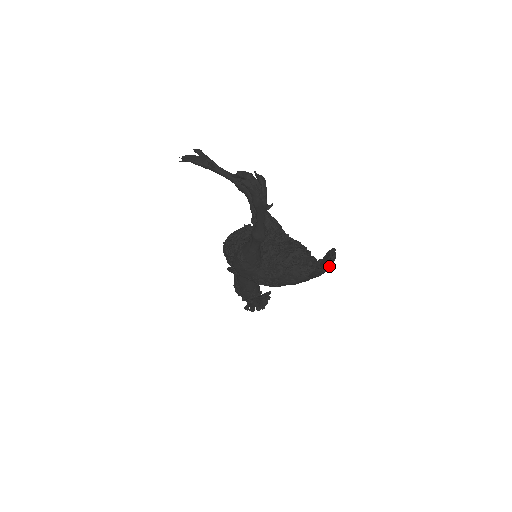
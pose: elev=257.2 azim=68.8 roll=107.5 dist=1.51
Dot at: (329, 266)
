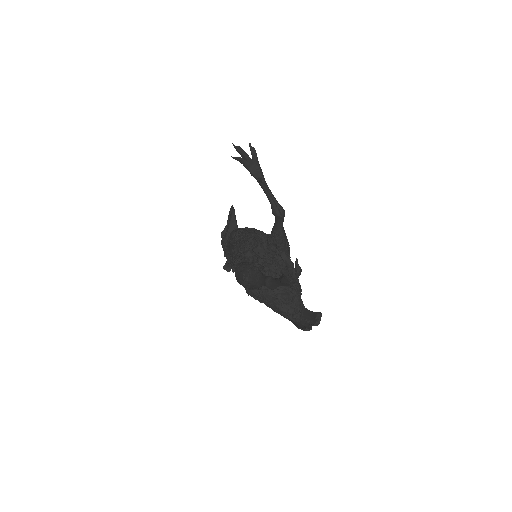
Dot at: (310, 329)
